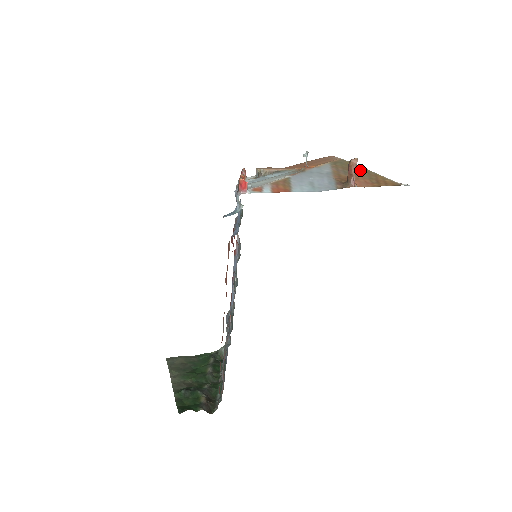
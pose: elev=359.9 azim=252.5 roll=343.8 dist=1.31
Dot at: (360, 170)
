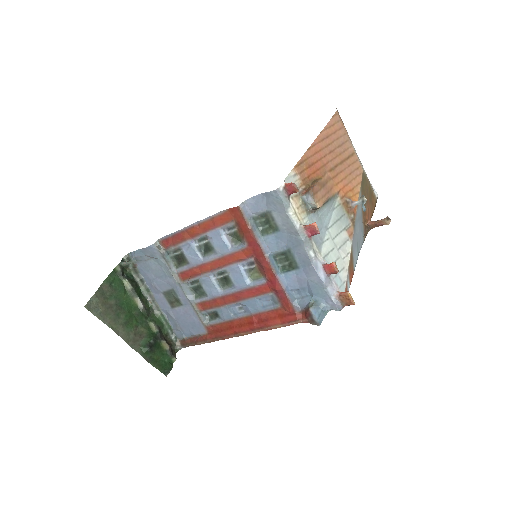
Dot at: (369, 191)
